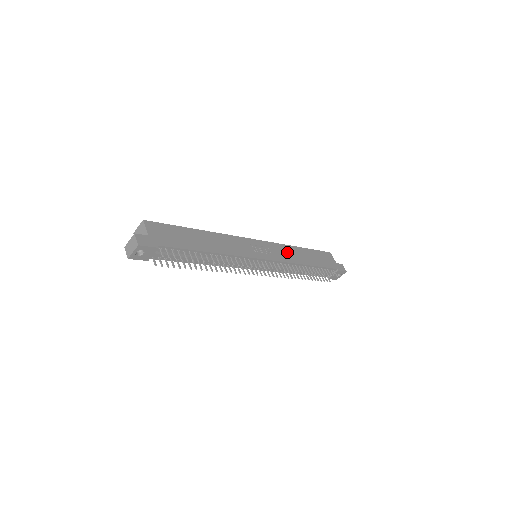
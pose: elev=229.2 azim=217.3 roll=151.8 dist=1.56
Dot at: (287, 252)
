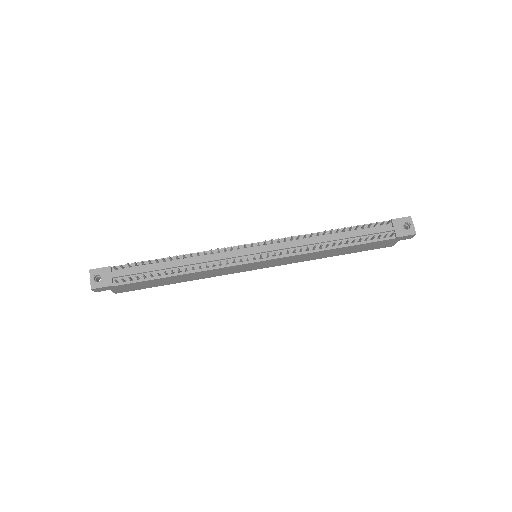
Dot at: occluded
